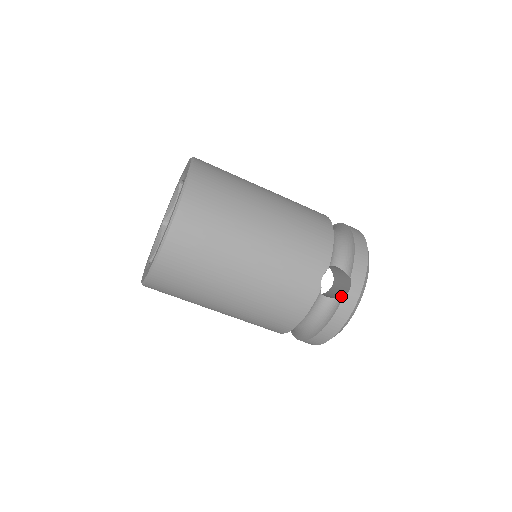
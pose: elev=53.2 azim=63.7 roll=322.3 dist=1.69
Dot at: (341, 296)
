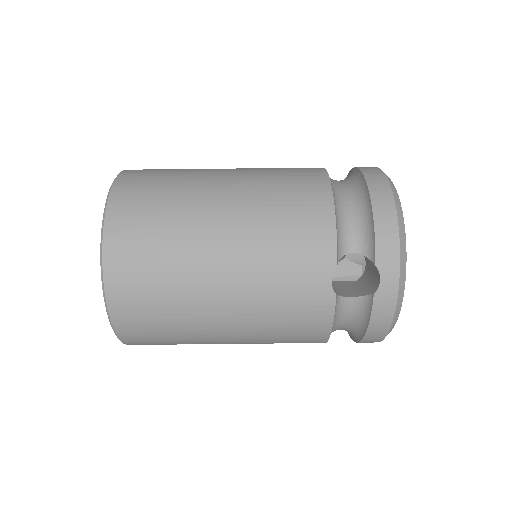
Dot at: (371, 293)
